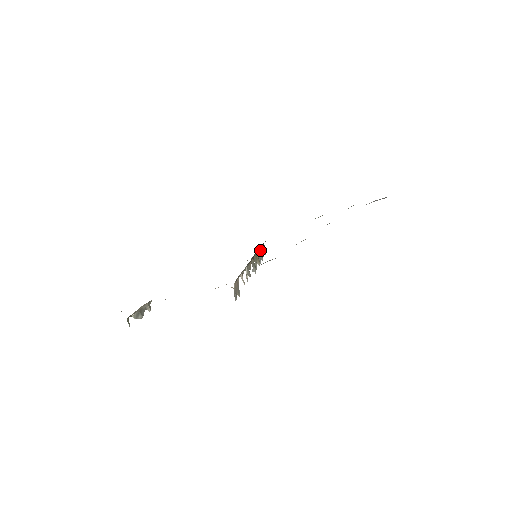
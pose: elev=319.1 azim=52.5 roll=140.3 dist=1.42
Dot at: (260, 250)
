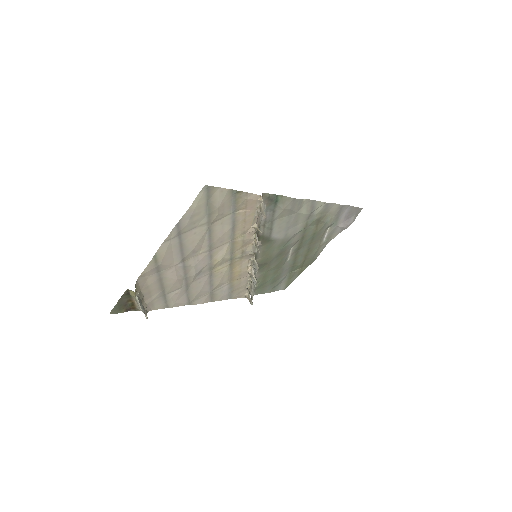
Dot at: occluded
